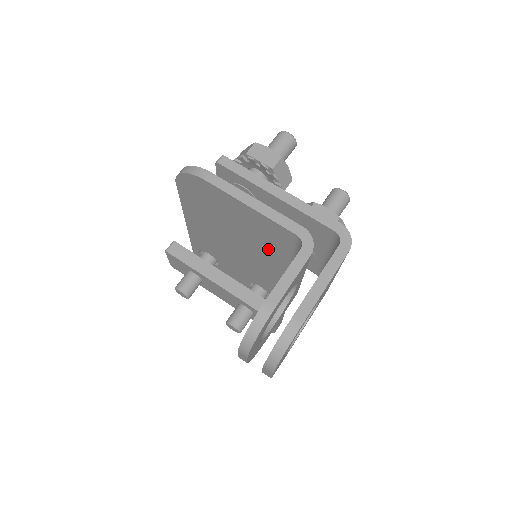
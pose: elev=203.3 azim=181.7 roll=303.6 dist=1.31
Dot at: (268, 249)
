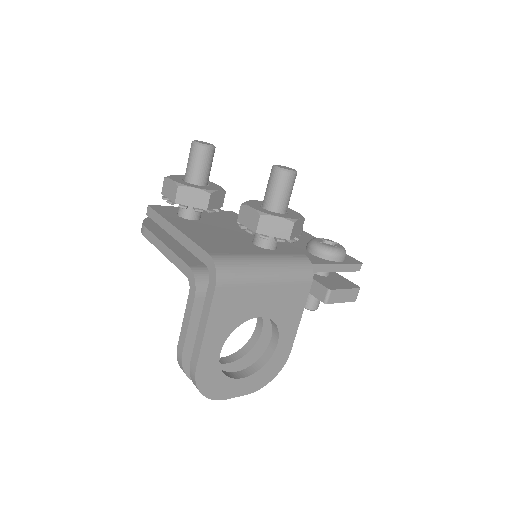
Dot at: occluded
